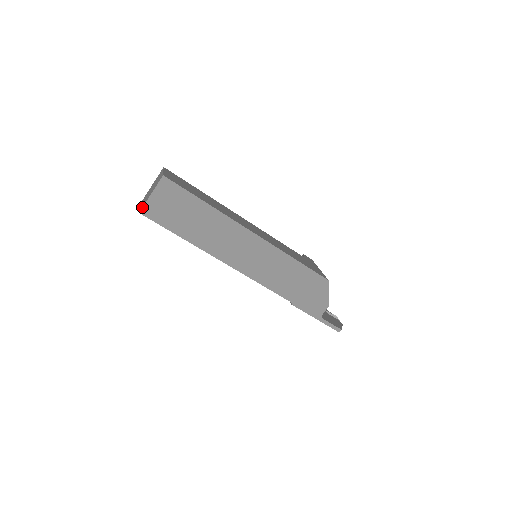
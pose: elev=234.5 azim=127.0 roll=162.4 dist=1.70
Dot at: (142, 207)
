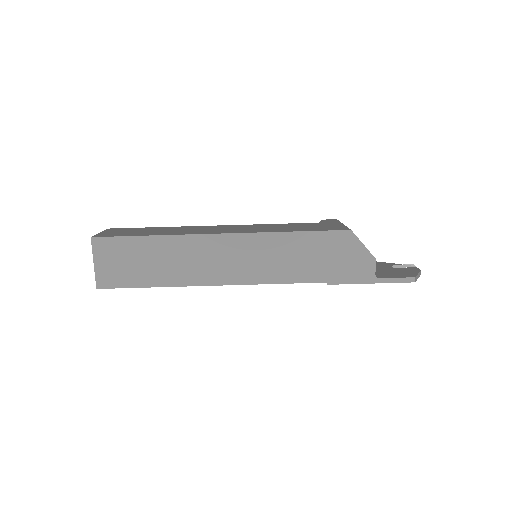
Dot at: occluded
